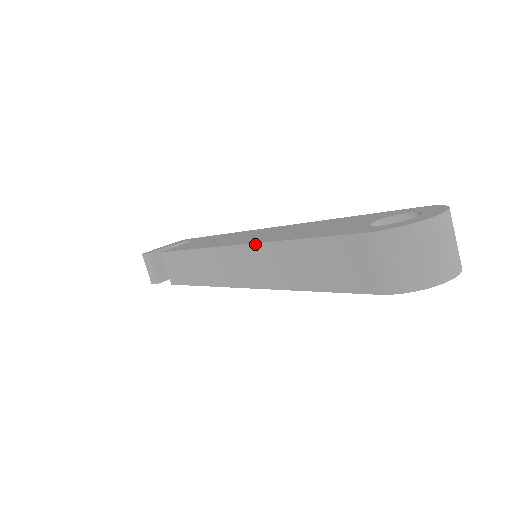
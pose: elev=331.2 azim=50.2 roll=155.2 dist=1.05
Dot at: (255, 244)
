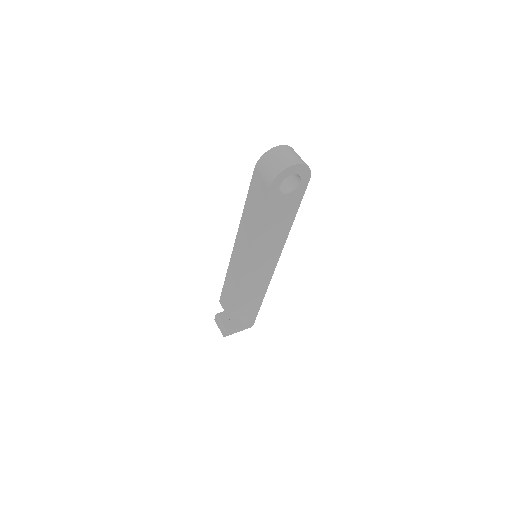
Dot at: (238, 230)
